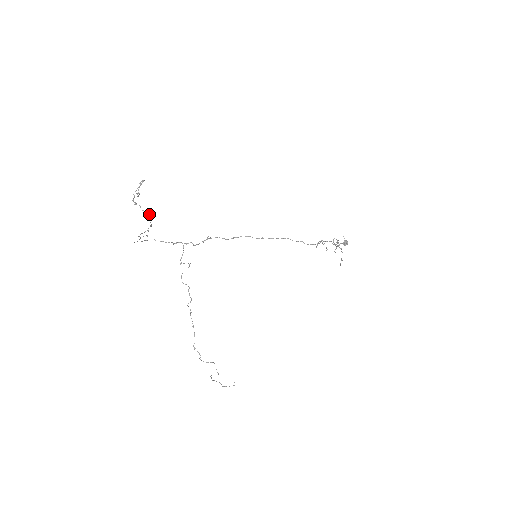
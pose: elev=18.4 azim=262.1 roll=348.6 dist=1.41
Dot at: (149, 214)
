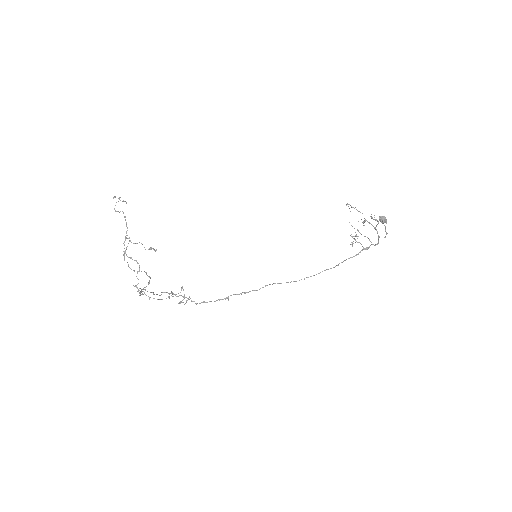
Dot at: occluded
